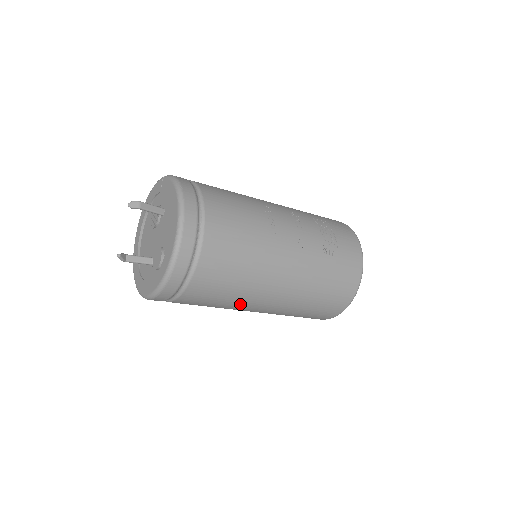
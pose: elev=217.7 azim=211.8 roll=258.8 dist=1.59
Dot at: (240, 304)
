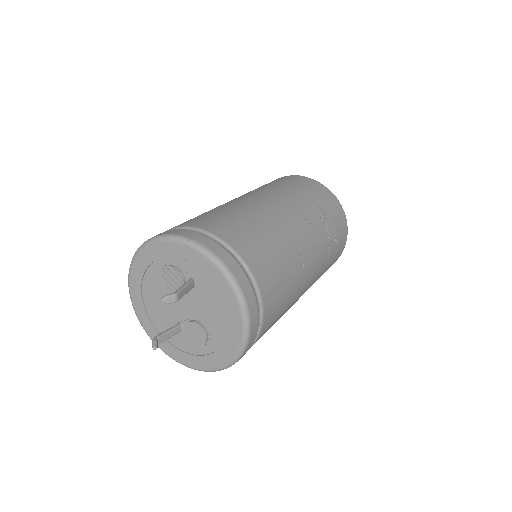
Dot at: occluded
